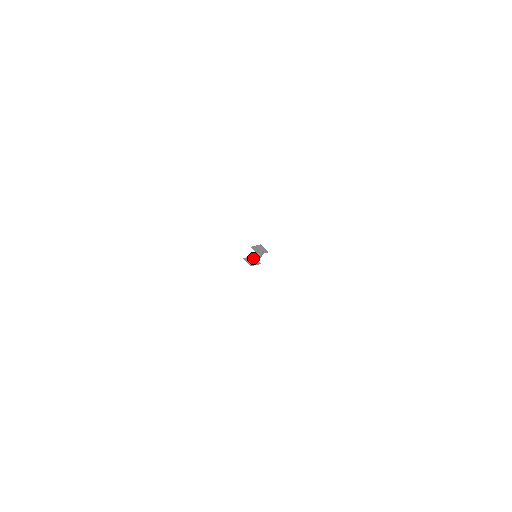
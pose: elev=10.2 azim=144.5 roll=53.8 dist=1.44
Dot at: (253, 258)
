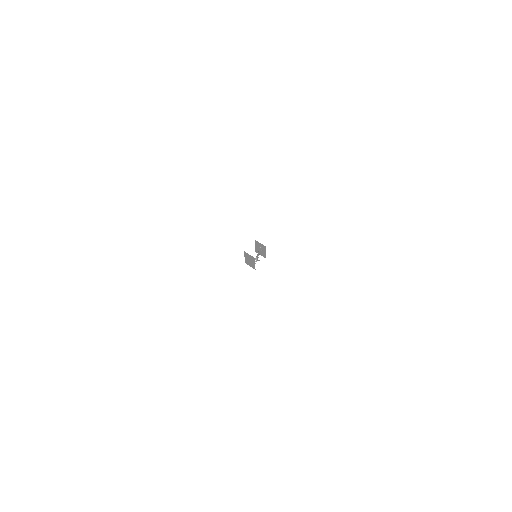
Dot at: (247, 255)
